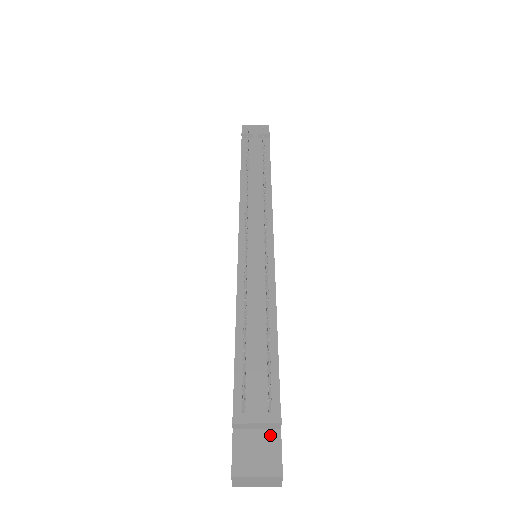
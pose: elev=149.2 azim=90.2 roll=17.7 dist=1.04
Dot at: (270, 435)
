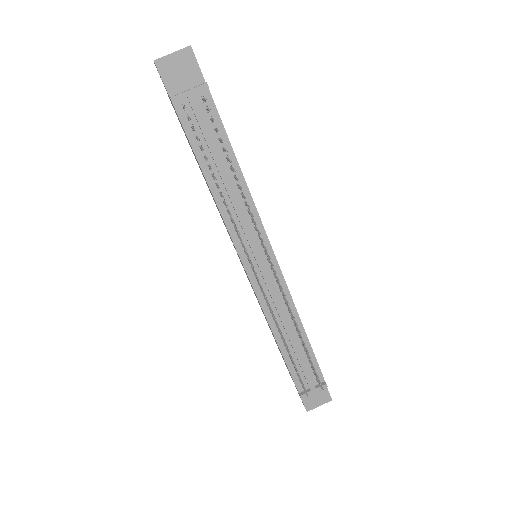
Dot at: occluded
